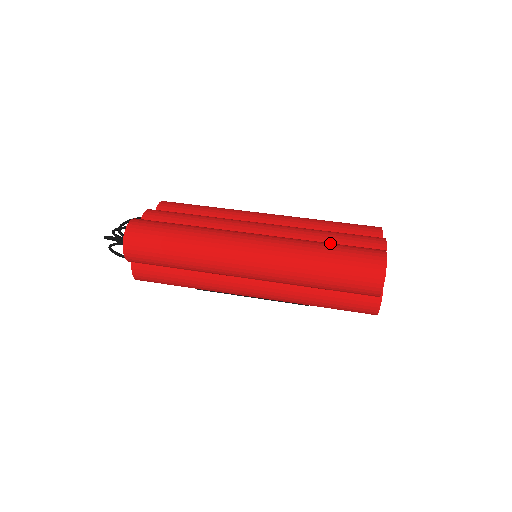
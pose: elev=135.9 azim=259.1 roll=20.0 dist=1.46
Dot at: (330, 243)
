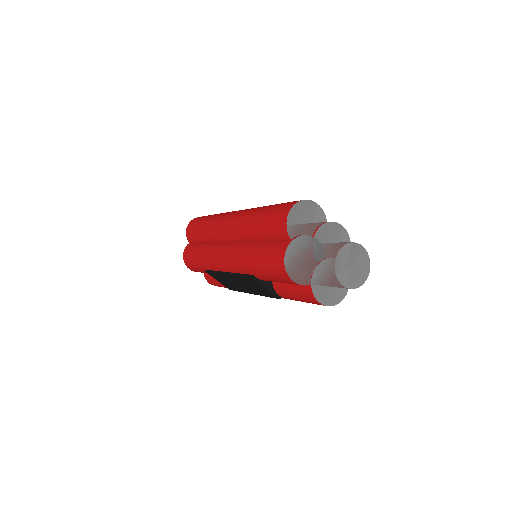
Dot at: occluded
